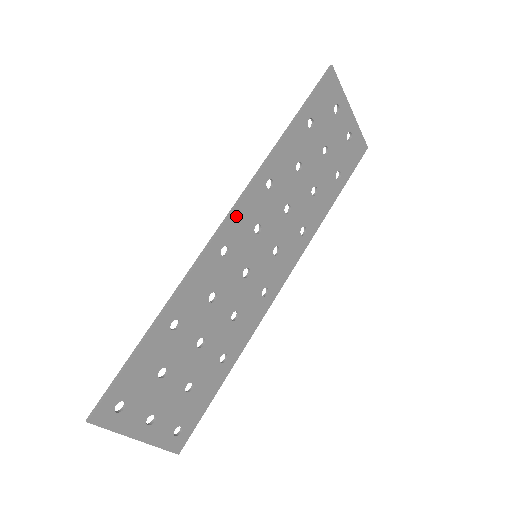
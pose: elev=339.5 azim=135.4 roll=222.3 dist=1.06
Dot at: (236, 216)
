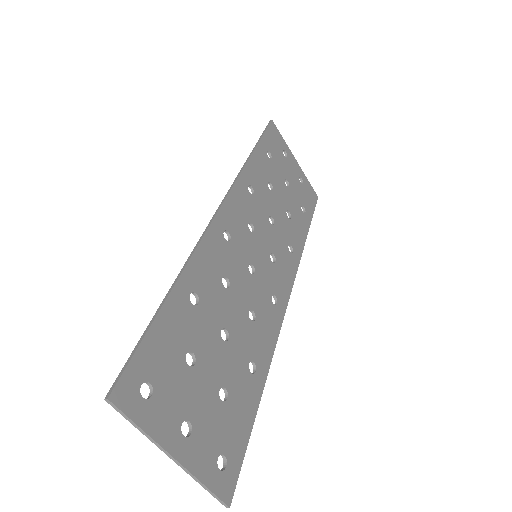
Dot at: (229, 205)
